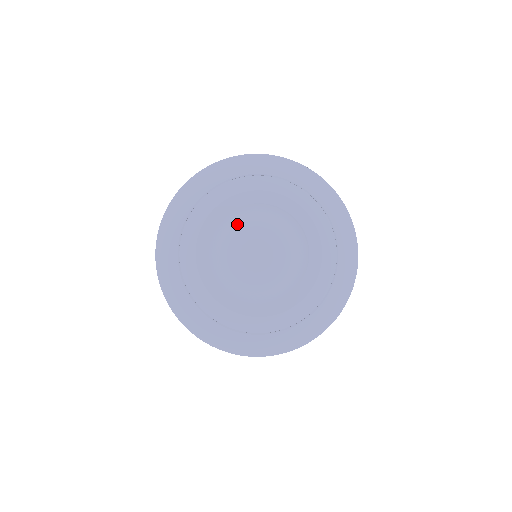
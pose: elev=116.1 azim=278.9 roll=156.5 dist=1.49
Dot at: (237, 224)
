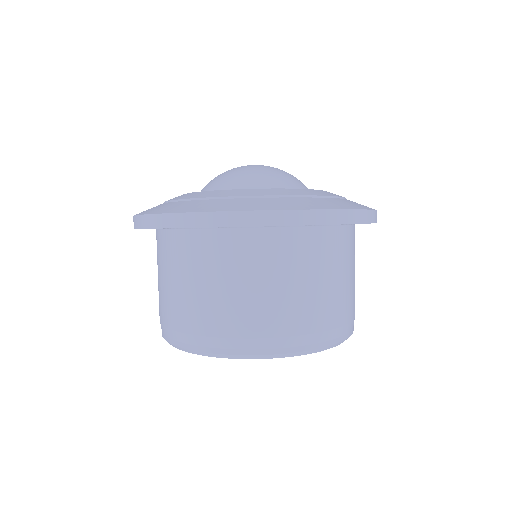
Dot at: occluded
